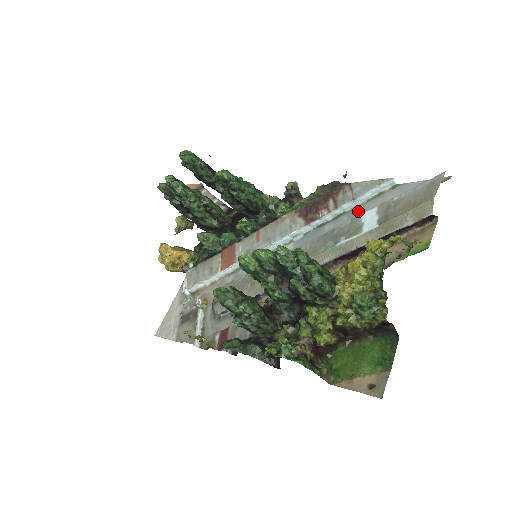
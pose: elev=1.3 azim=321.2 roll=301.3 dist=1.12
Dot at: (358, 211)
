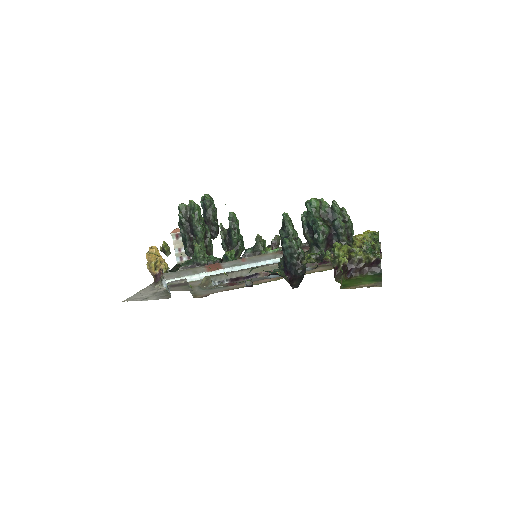
Dot at: occluded
